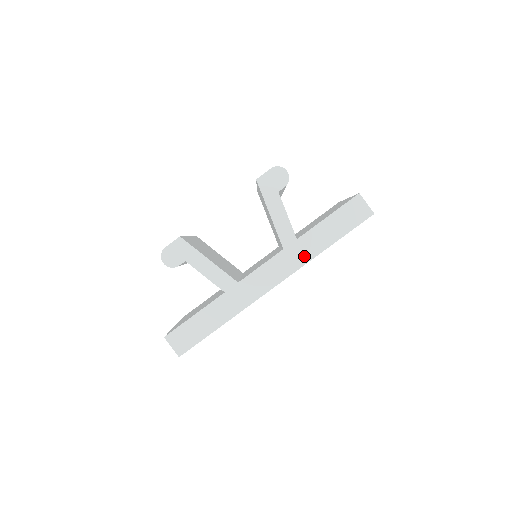
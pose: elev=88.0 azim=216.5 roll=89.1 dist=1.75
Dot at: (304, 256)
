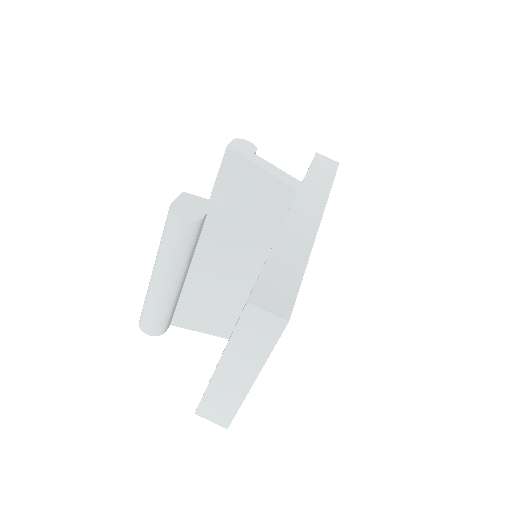
Dot at: (320, 193)
